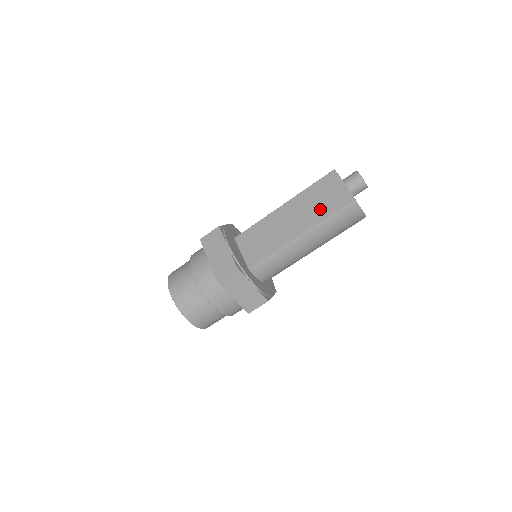
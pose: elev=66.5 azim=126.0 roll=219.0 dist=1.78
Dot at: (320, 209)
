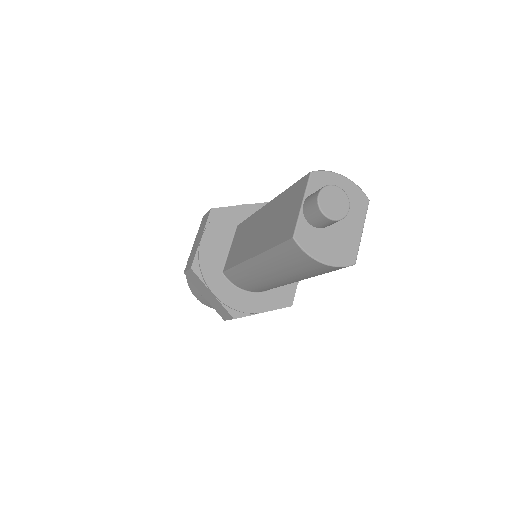
Dot at: (273, 231)
